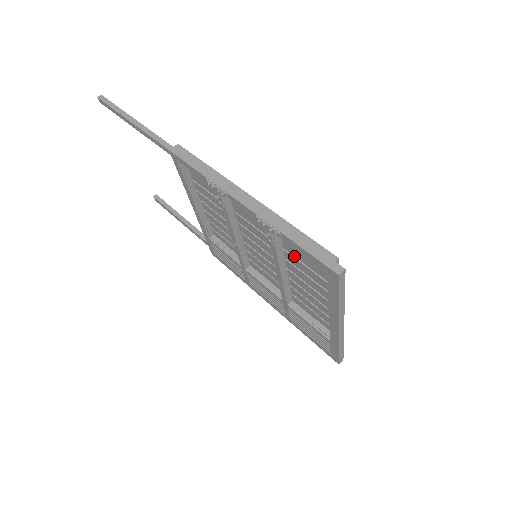
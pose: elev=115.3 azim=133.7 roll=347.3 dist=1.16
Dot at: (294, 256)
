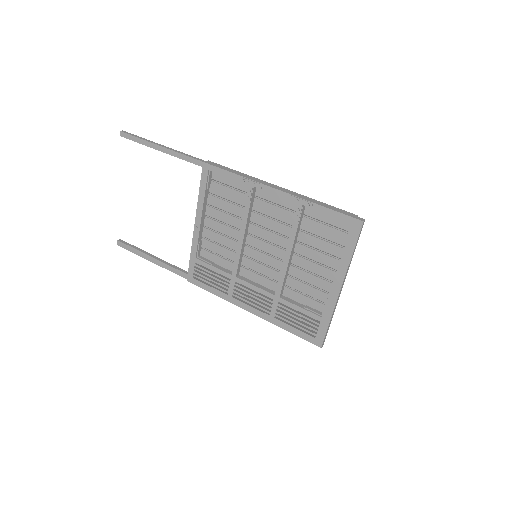
Dot at: (309, 234)
